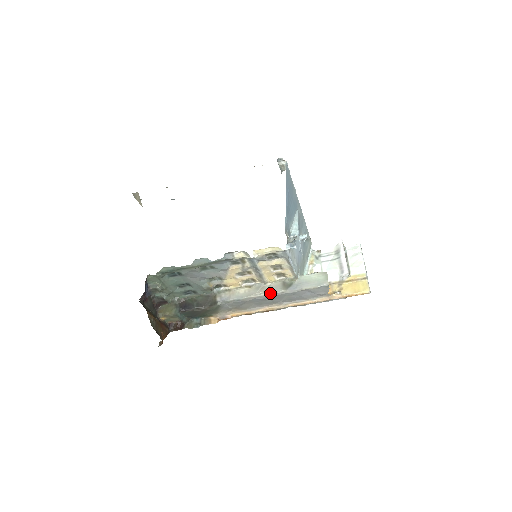
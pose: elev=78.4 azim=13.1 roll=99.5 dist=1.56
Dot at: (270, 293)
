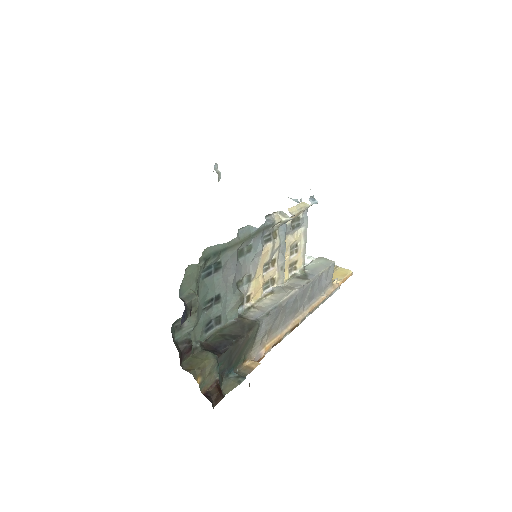
Dot at: (298, 288)
